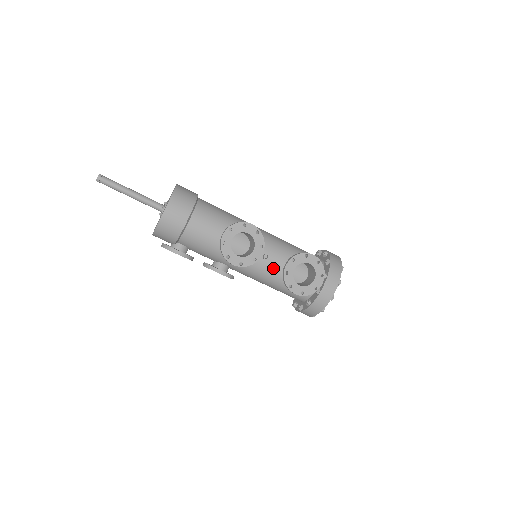
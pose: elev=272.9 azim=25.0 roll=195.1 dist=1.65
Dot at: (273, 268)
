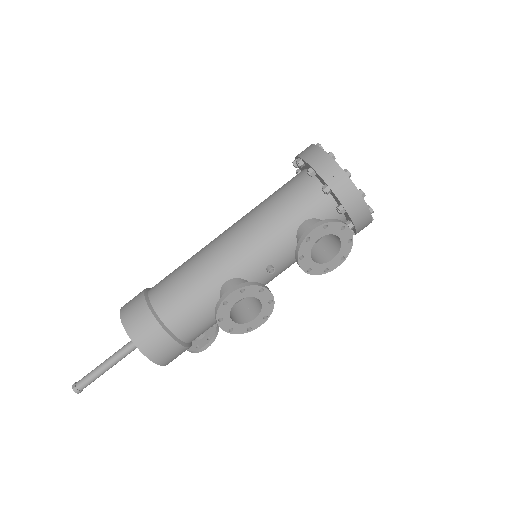
Dot at: (287, 262)
